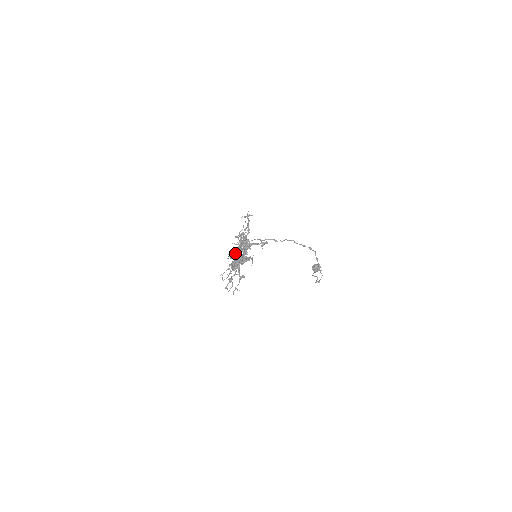
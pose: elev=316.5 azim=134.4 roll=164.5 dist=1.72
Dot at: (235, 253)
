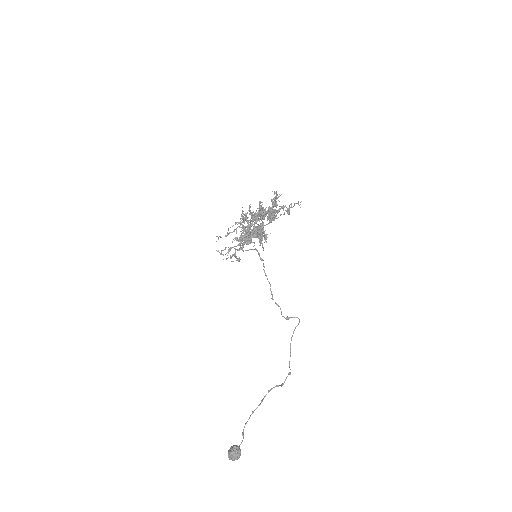
Dot at: occluded
